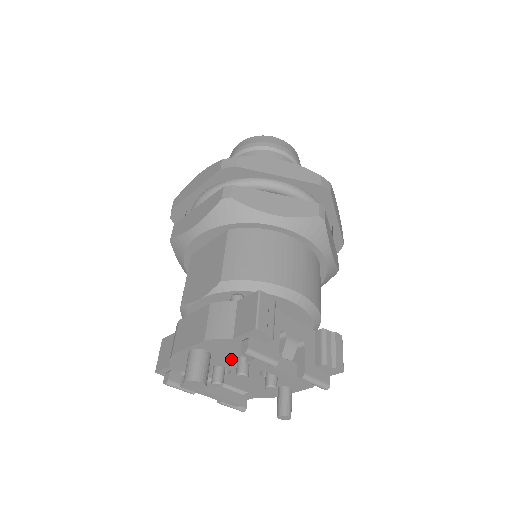
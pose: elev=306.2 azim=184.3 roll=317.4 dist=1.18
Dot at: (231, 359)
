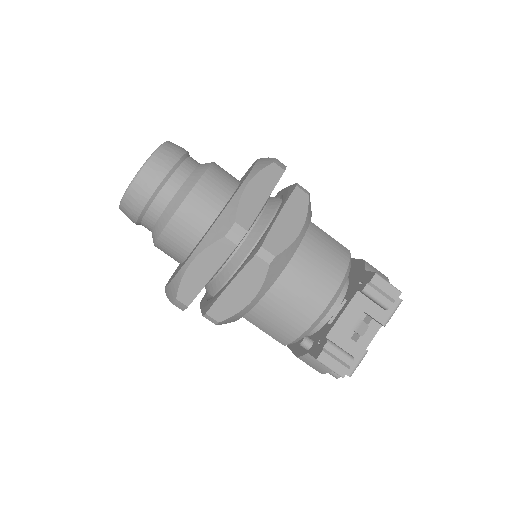
Dot at: occluded
